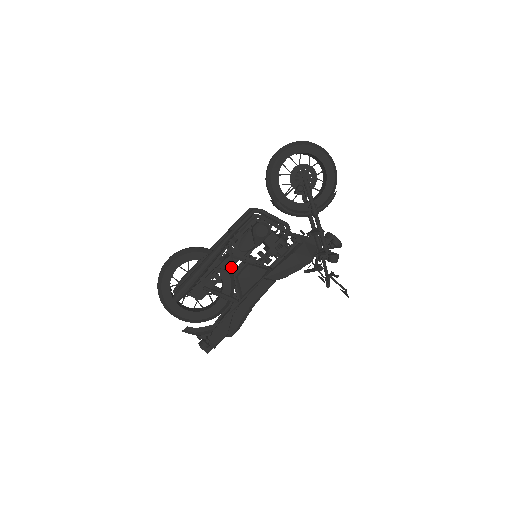
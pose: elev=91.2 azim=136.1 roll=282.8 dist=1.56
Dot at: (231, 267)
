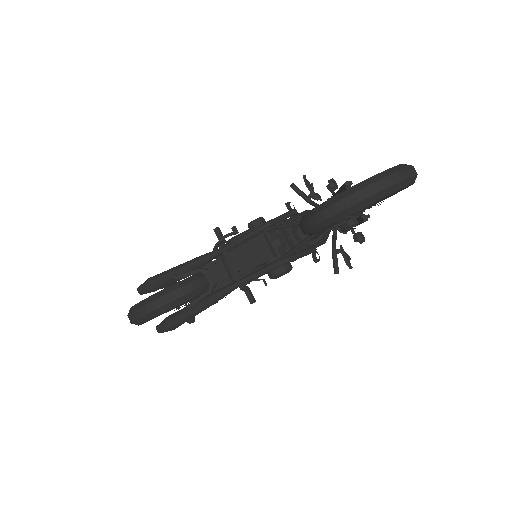
Dot at: occluded
